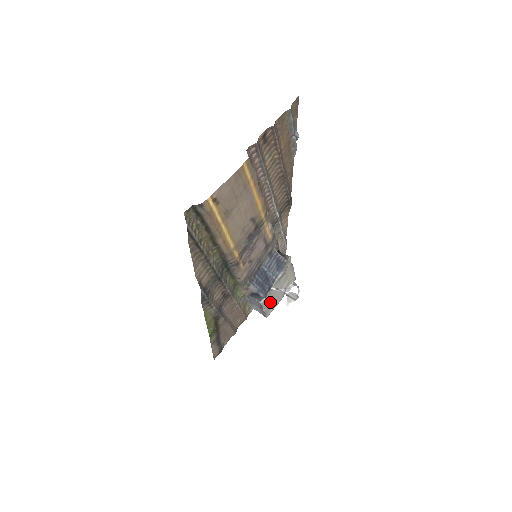
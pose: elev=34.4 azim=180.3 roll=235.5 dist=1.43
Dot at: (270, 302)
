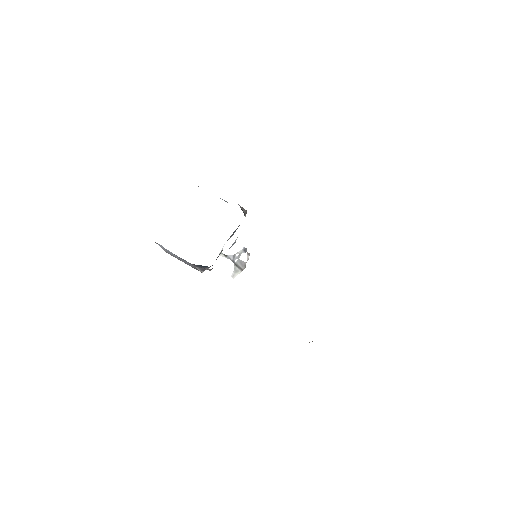
Dot at: occluded
